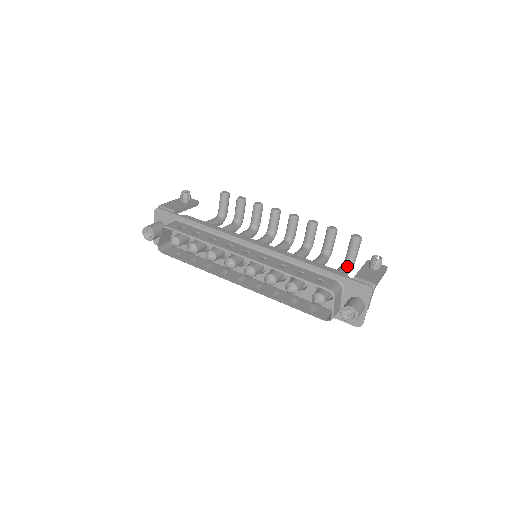
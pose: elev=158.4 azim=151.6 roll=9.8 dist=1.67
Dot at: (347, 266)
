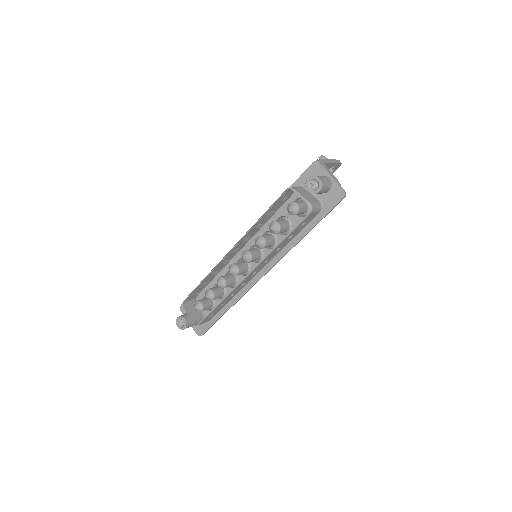
Dot at: occluded
